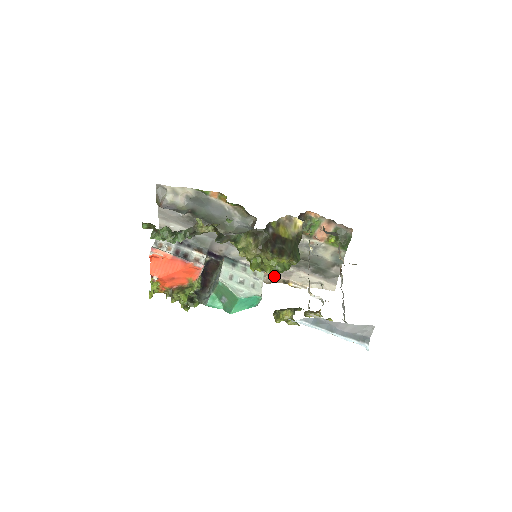
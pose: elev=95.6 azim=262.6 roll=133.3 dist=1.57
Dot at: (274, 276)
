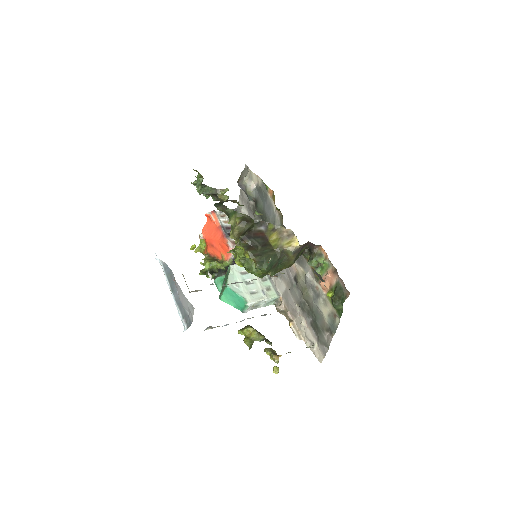
Dot at: (285, 307)
